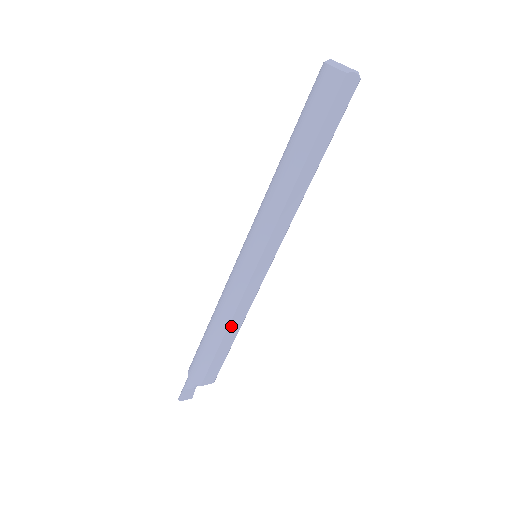
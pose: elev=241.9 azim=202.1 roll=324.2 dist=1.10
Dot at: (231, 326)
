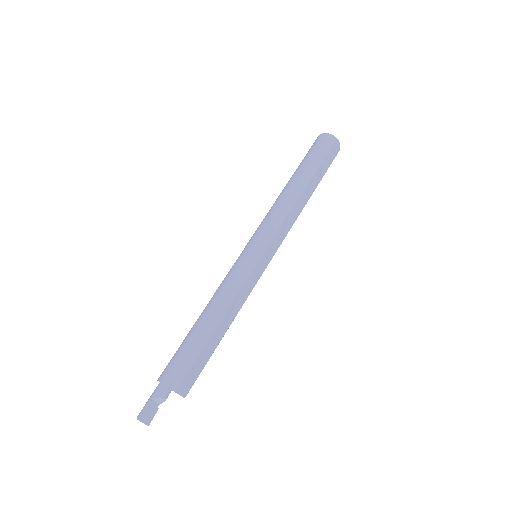
Dot at: (226, 316)
